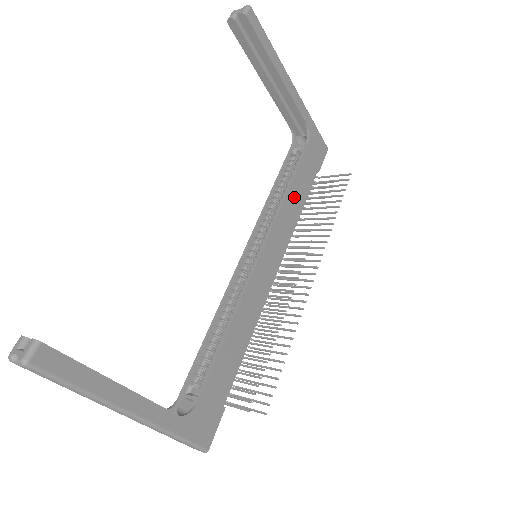
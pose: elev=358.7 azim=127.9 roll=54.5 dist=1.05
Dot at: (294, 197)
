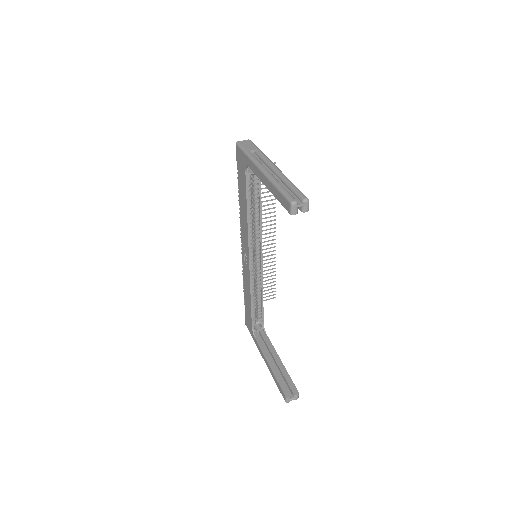
Dot at: occluded
